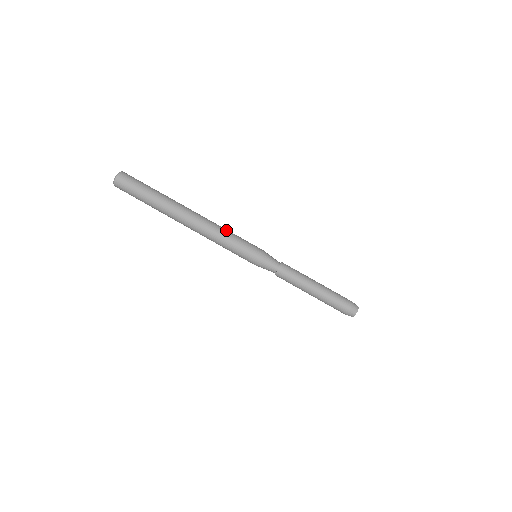
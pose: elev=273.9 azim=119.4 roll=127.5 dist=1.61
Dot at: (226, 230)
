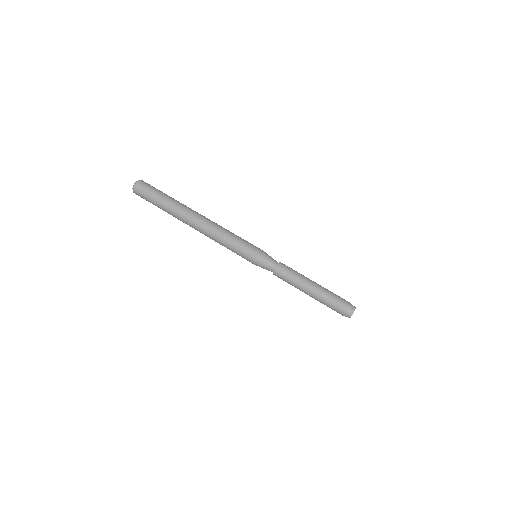
Dot at: (229, 231)
